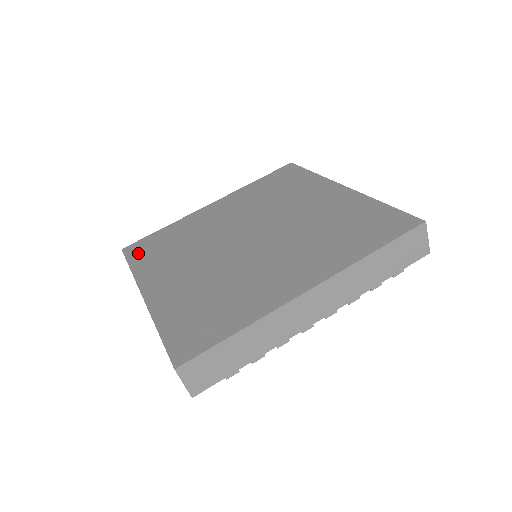
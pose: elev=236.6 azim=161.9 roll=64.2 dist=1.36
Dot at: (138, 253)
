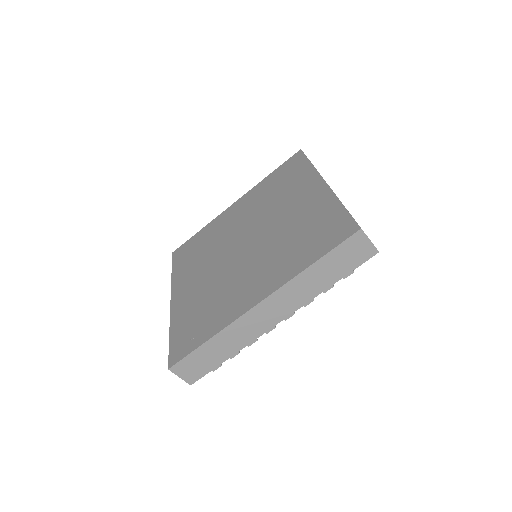
Dot at: (179, 257)
